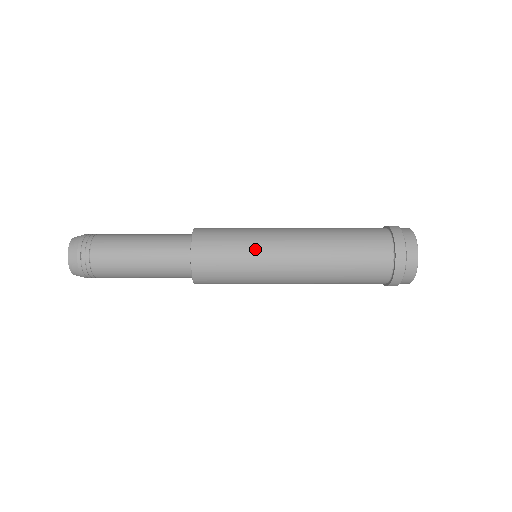
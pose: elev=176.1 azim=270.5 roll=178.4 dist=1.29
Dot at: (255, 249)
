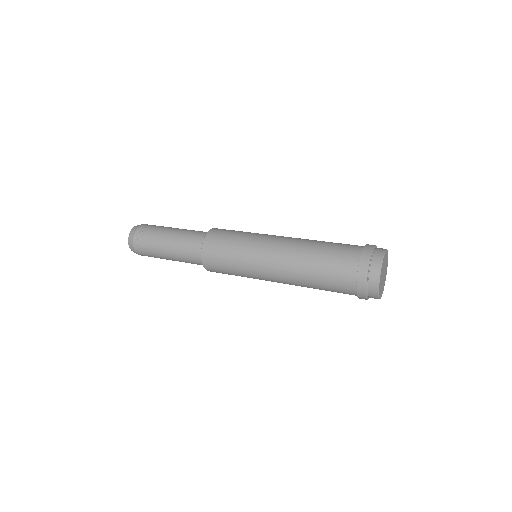
Dot at: (247, 249)
